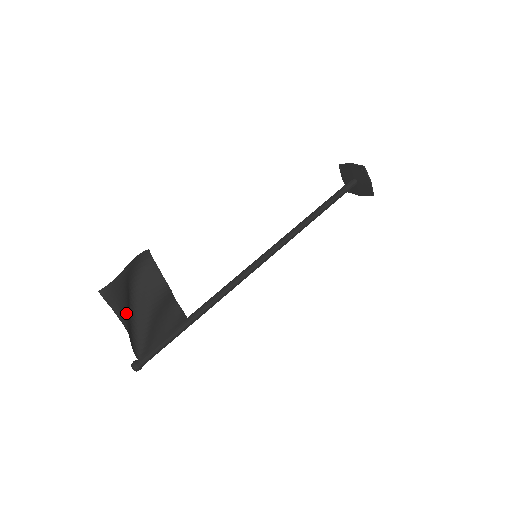
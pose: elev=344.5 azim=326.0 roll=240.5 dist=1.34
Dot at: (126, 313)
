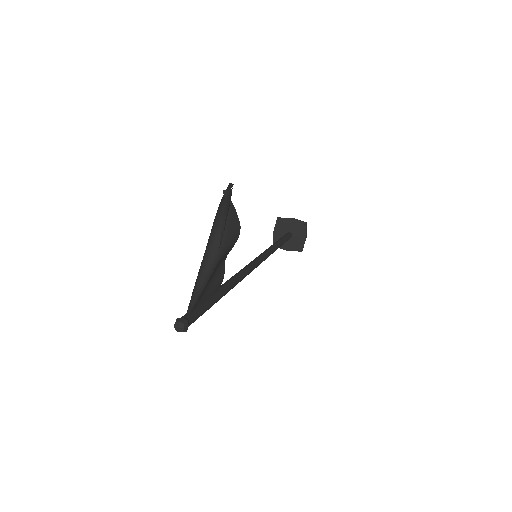
Dot at: occluded
